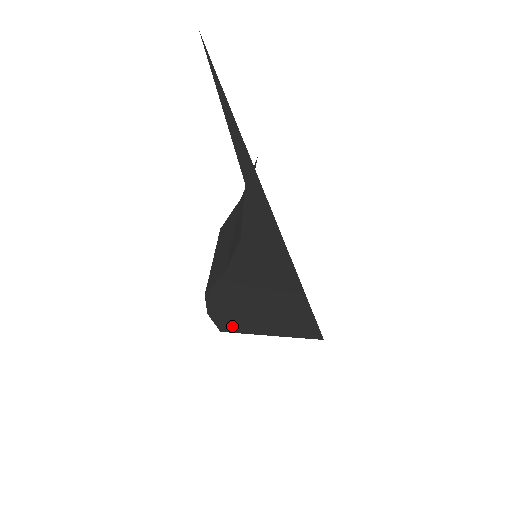
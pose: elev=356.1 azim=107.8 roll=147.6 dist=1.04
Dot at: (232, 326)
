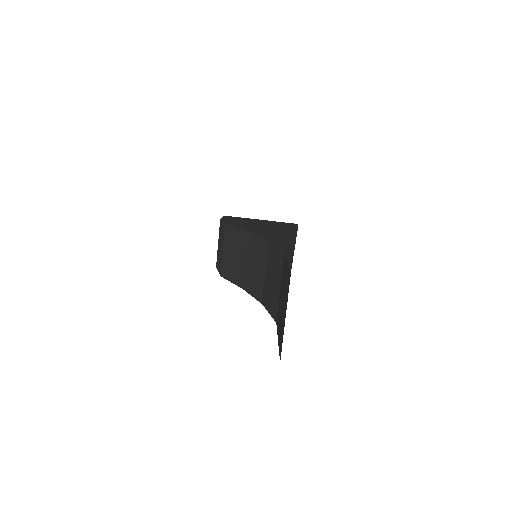
Dot at: occluded
